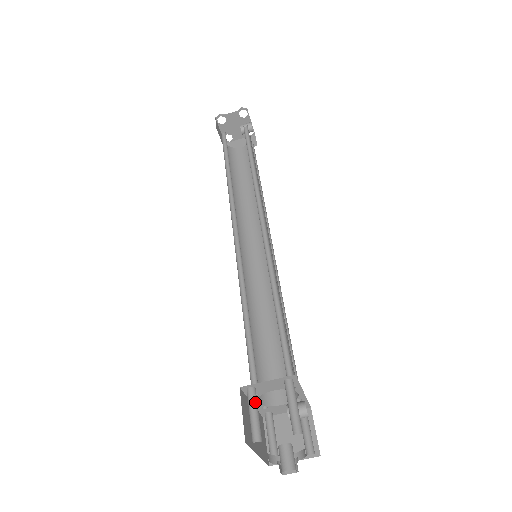
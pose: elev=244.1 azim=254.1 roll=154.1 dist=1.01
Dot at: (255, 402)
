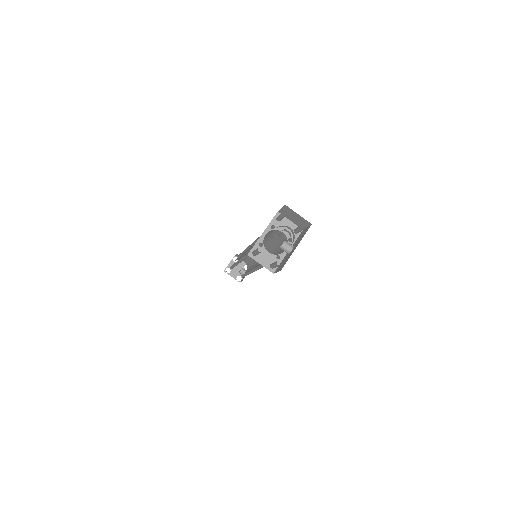
Dot at: occluded
